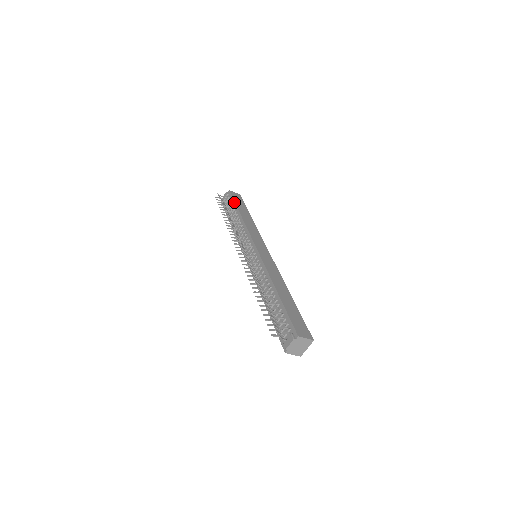
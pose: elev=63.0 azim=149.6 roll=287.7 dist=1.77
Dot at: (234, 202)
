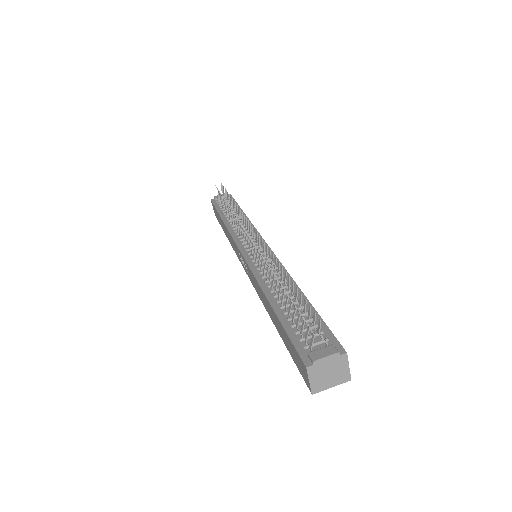
Dot at: (237, 203)
